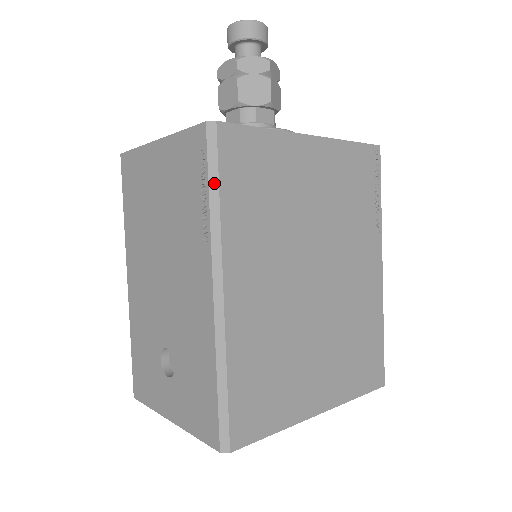
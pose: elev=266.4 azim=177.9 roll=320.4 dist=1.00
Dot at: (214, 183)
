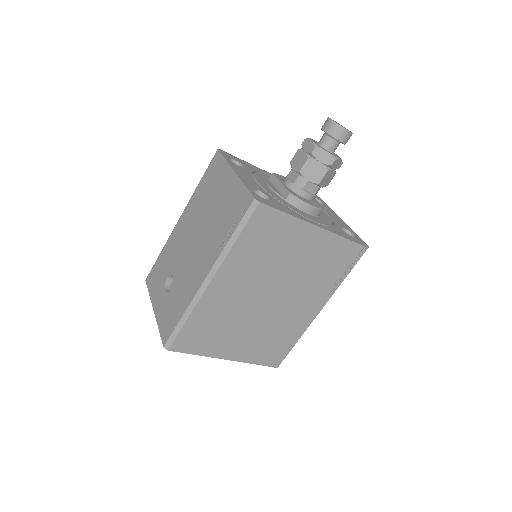
Dot at: (239, 230)
